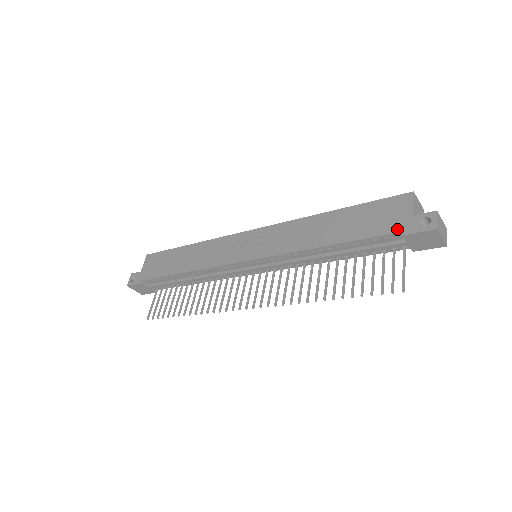
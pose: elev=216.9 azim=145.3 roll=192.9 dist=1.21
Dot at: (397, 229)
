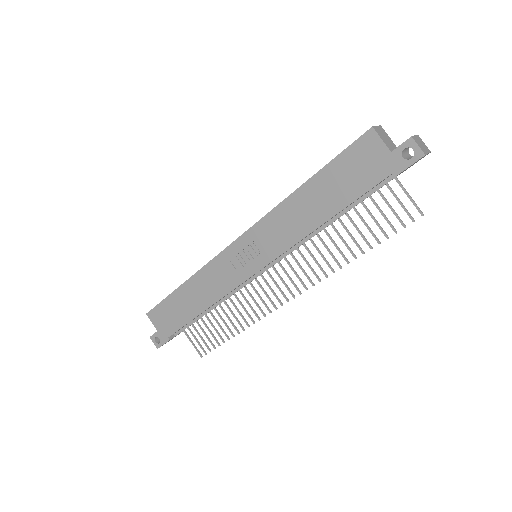
Dot at: (385, 173)
